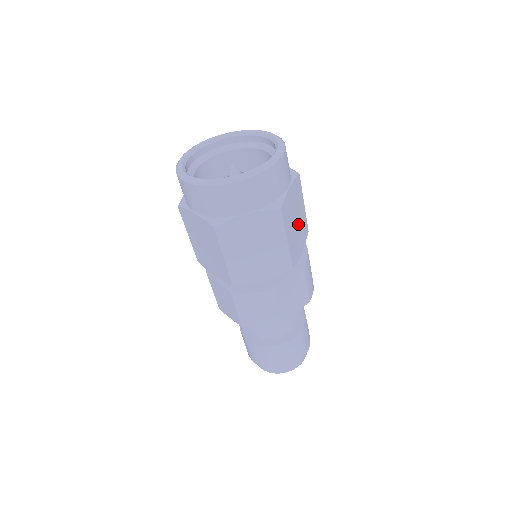
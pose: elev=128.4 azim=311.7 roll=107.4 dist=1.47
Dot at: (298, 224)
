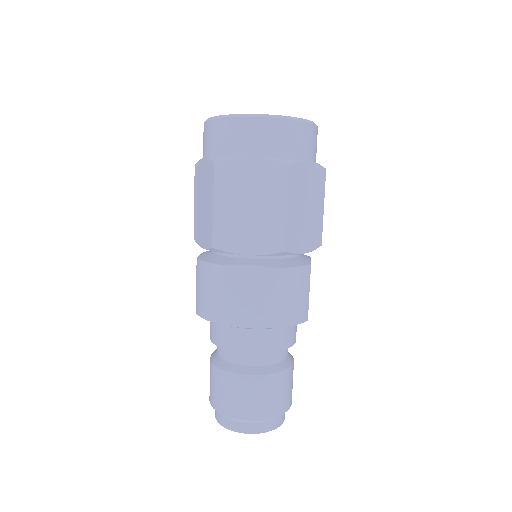
Dot at: occluded
